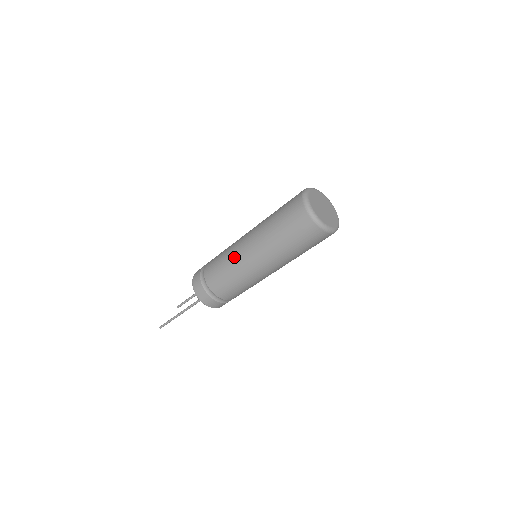
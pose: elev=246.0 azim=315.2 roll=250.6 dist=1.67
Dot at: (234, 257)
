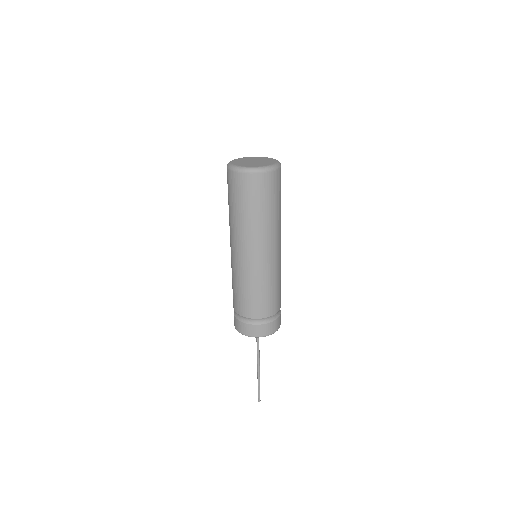
Dot at: (237, 271)
